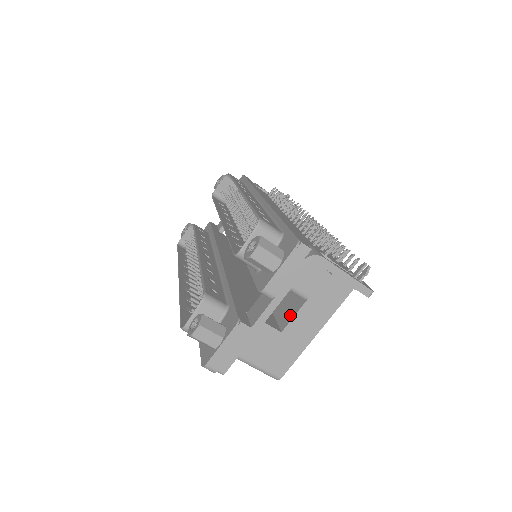
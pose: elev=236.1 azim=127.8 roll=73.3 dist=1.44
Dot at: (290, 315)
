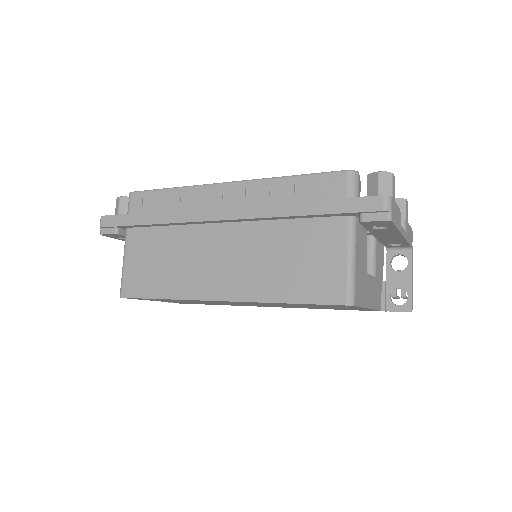
Dot at: occluded
